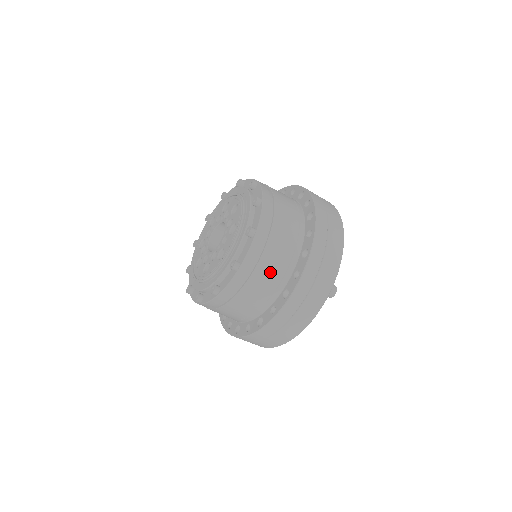
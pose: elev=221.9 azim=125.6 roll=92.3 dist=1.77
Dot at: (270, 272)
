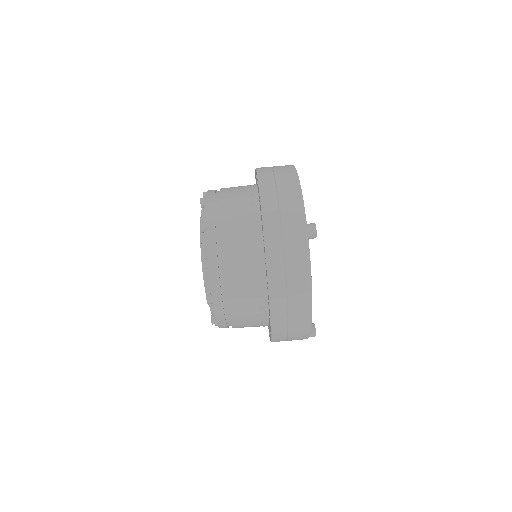
Dot at: (240, 250)
